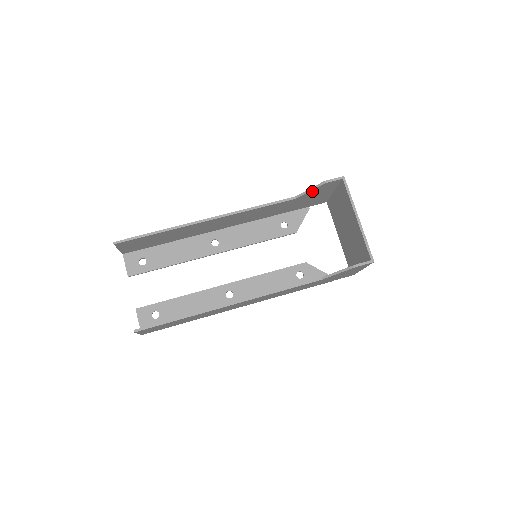
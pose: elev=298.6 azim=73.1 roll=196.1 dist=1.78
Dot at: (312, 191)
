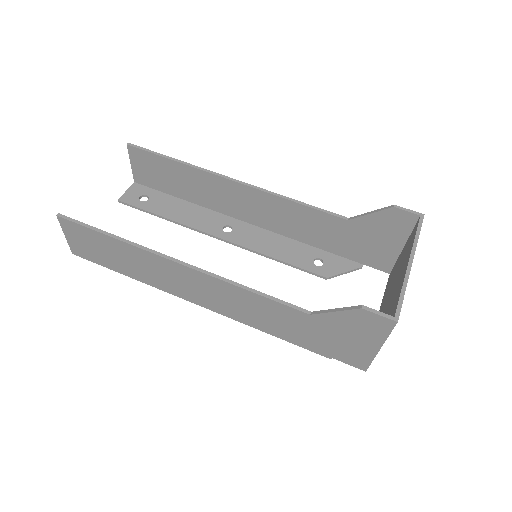
Dot at: (373, 217)
